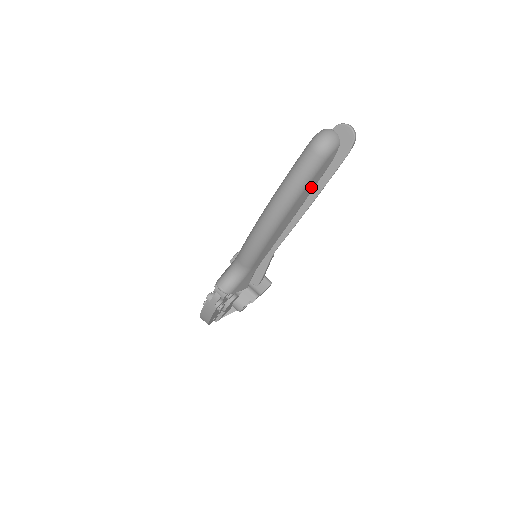
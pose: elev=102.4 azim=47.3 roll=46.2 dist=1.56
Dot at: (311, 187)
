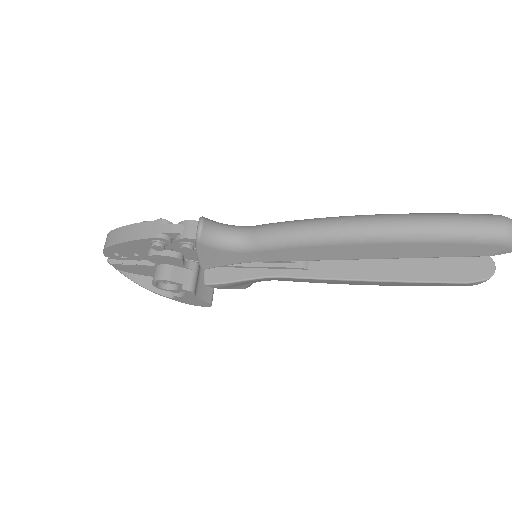
Dot at: (437, 251)
